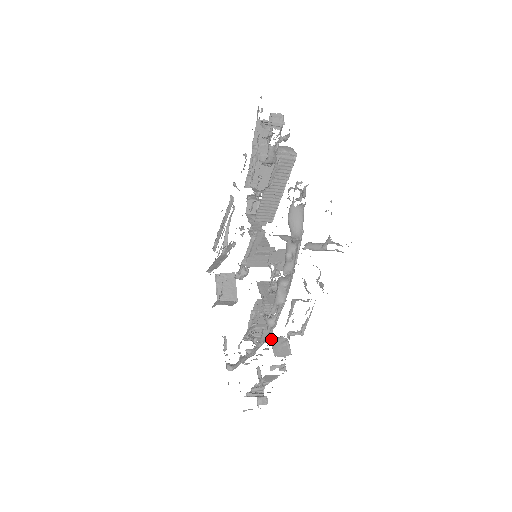
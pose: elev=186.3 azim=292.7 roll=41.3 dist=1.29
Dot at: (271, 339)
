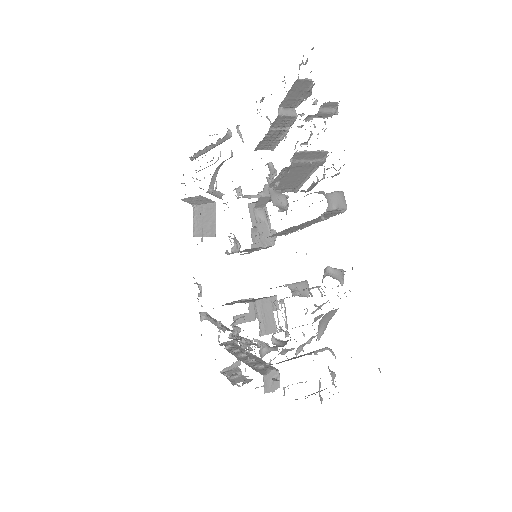
Dot at: (264, 376)
